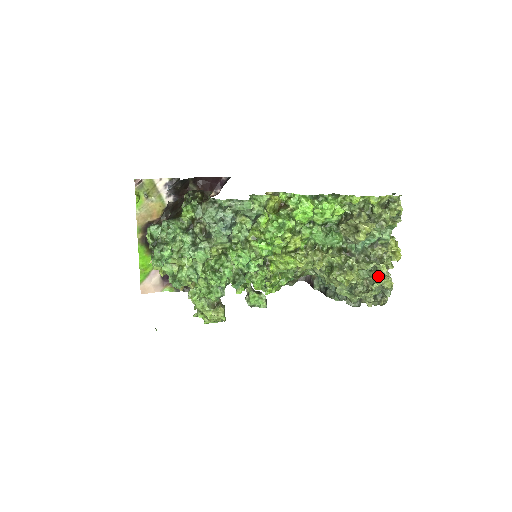
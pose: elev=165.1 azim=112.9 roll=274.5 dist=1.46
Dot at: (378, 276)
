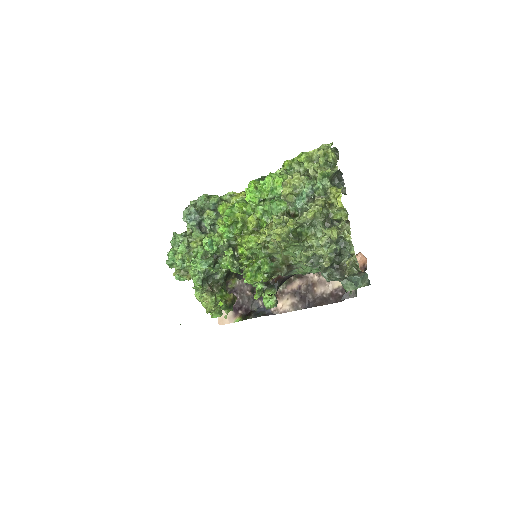
Dot at: occluded
